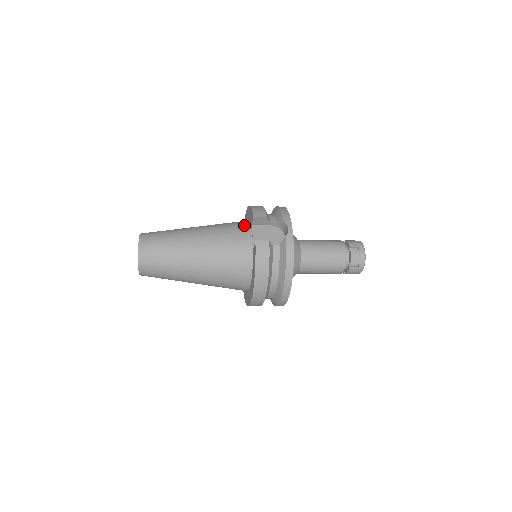
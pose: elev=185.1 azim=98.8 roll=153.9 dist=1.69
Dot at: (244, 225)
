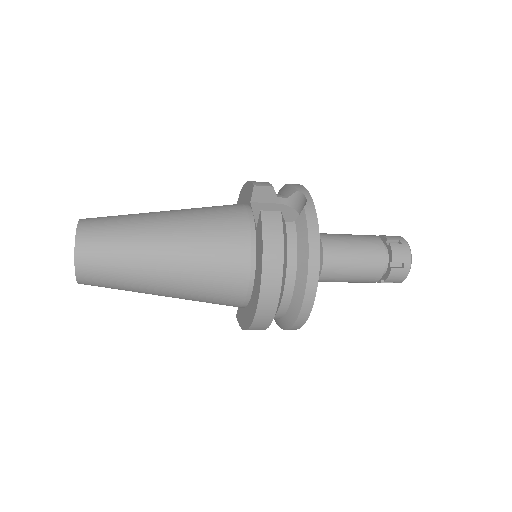
Dot at: (239, 204)
